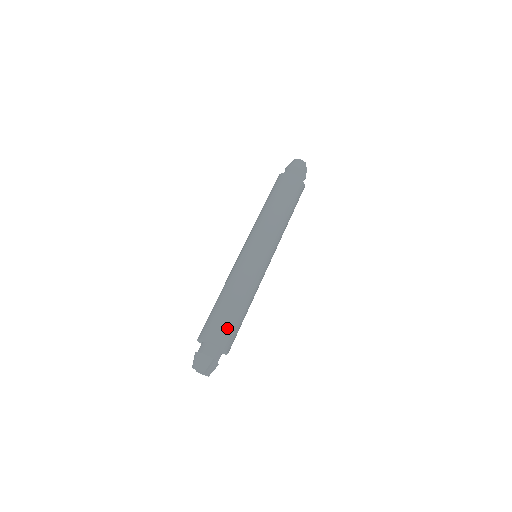
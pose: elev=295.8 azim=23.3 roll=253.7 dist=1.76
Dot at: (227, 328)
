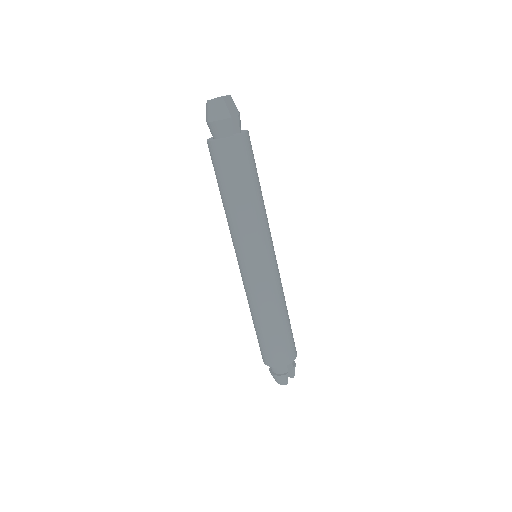
Dot at: (277, 350)
